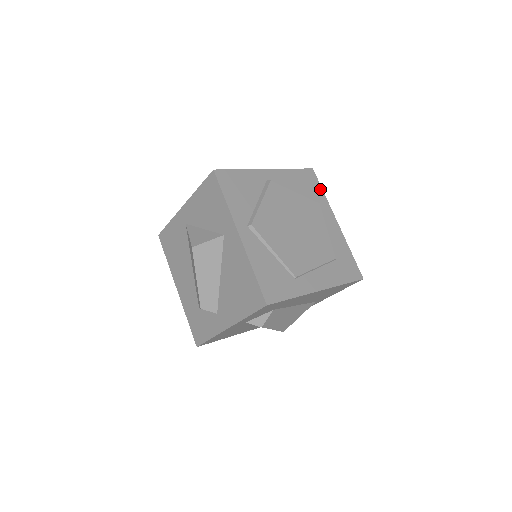
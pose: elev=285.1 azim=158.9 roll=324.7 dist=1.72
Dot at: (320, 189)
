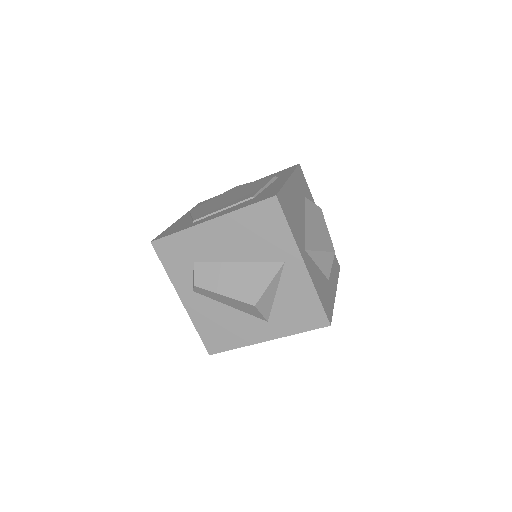
Dot at: occluded
